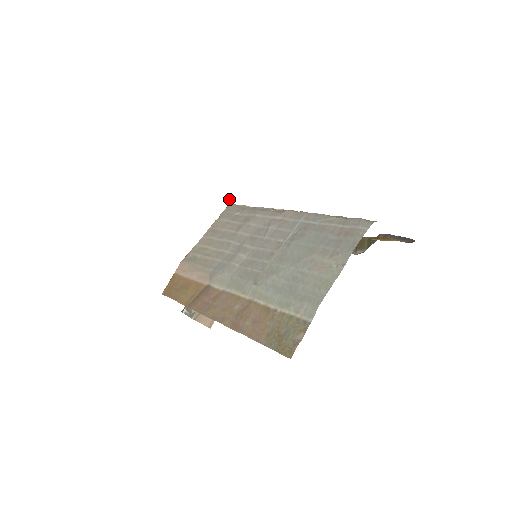
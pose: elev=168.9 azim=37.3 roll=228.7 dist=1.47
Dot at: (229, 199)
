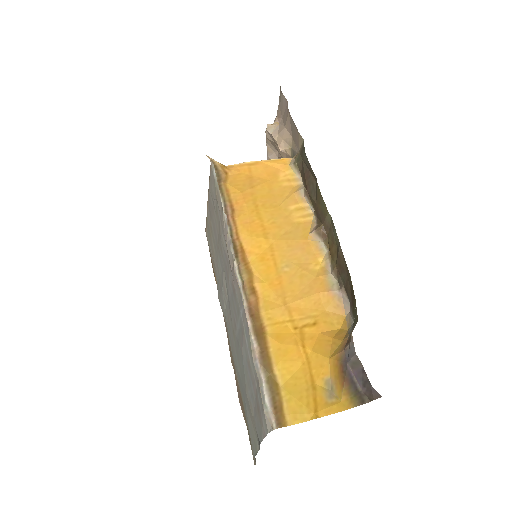
Dot at: occluded
